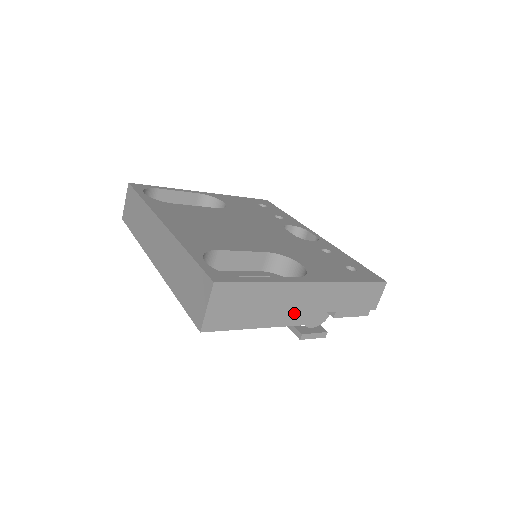
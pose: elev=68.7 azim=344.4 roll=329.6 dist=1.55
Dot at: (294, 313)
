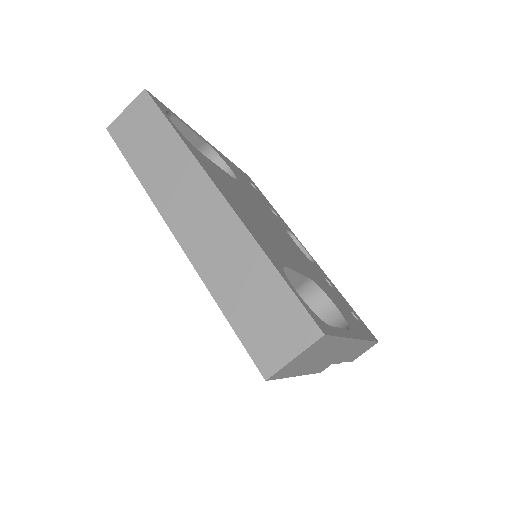
Dot at: (324, 363)
